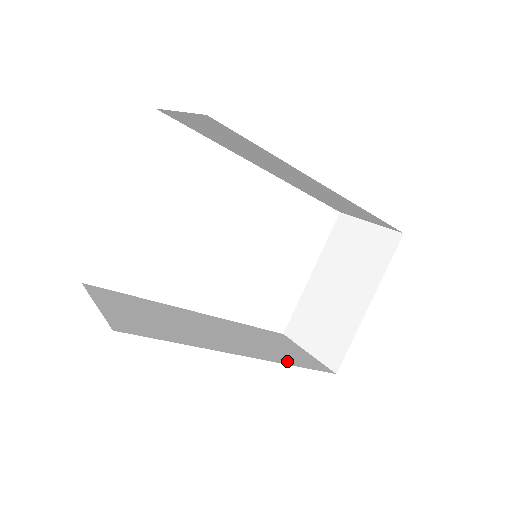
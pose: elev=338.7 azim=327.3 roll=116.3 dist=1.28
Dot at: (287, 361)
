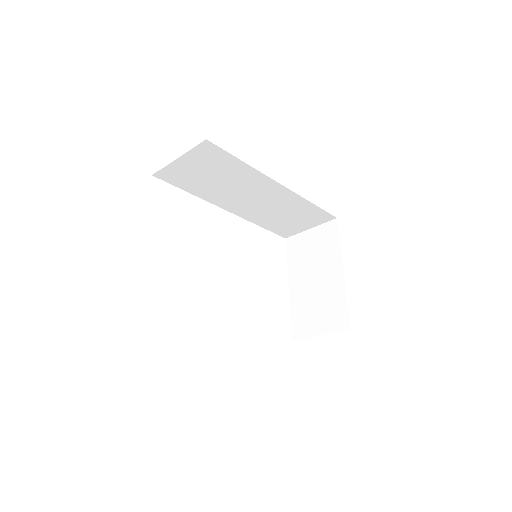
Dot at: occluded
